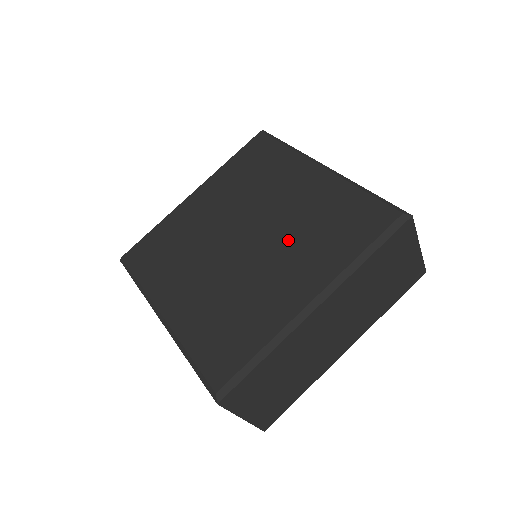
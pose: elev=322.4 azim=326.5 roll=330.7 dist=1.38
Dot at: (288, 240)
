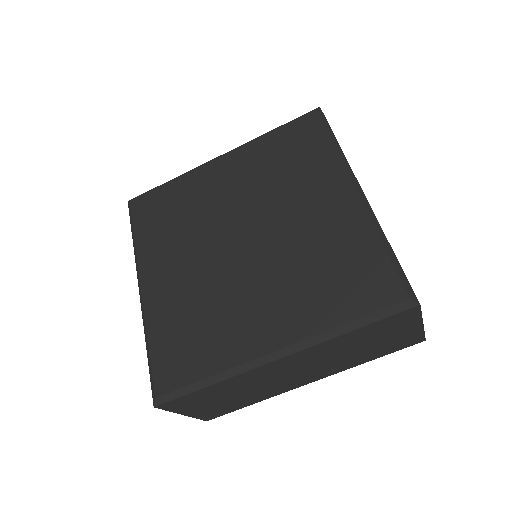
Dot at: (284, 267)
